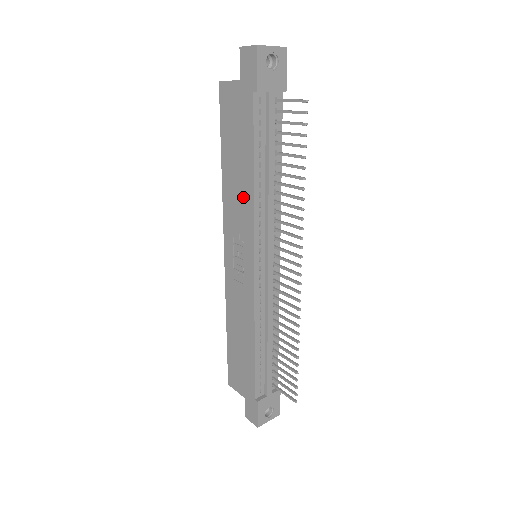
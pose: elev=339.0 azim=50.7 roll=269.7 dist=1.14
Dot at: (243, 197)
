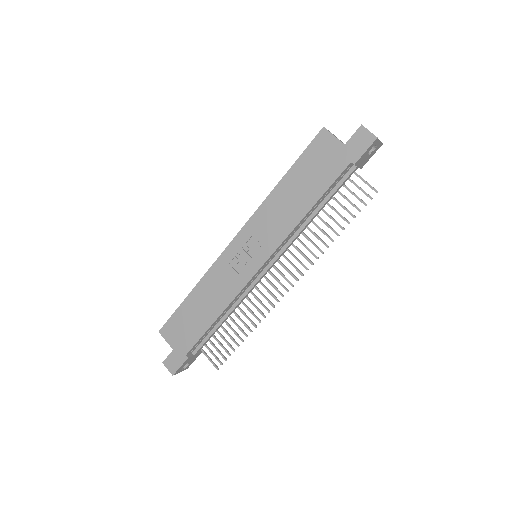
Dot at: (286, 218)
